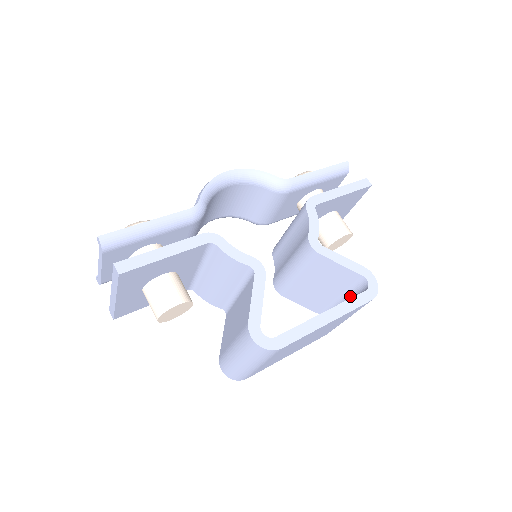
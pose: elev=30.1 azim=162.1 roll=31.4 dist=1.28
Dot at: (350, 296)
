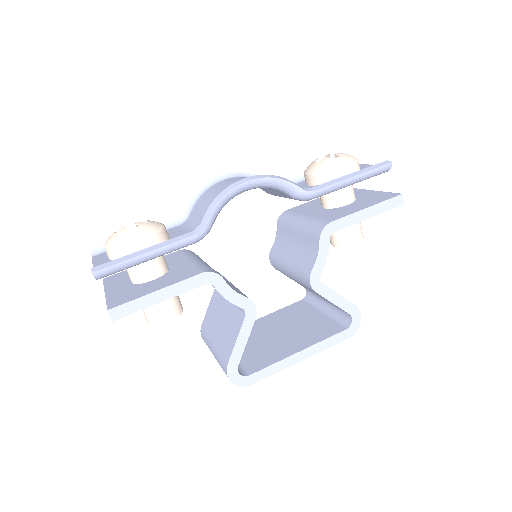
Dot at: (334, 309)
